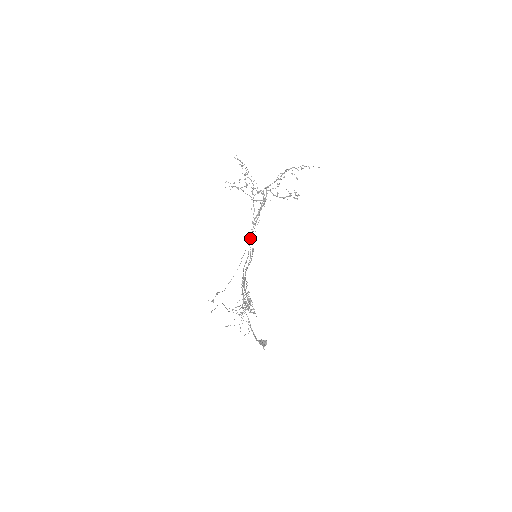
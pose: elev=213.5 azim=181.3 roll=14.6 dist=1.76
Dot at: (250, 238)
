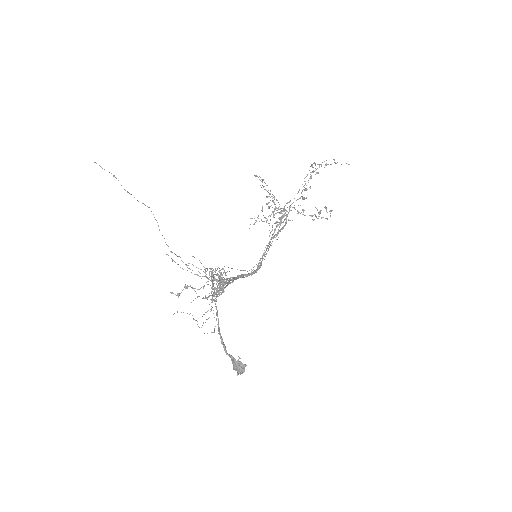
Dot at: occluded
